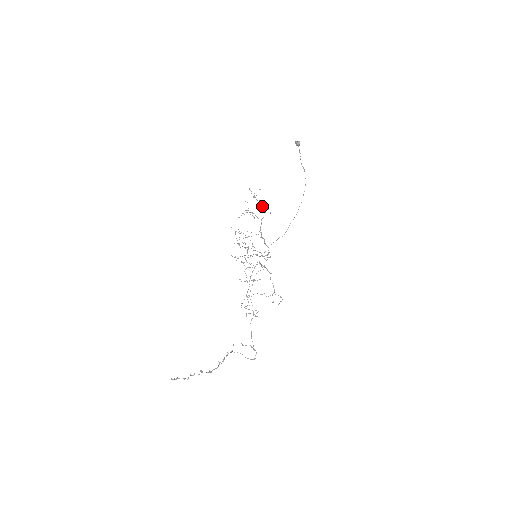
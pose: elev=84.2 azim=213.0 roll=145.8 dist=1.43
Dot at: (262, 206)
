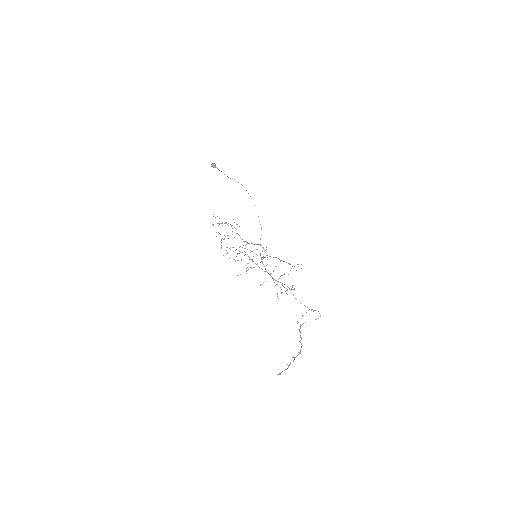
Dot at: occluded
